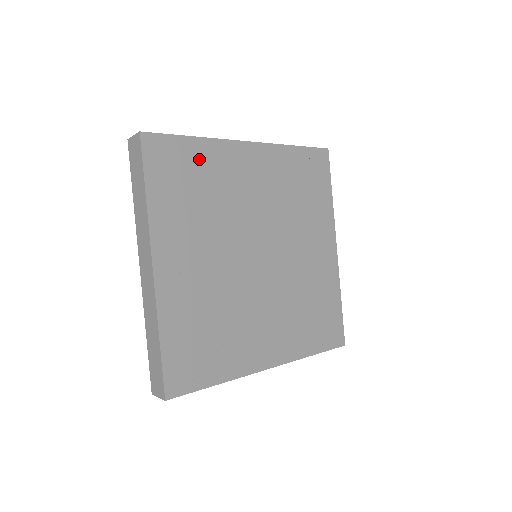
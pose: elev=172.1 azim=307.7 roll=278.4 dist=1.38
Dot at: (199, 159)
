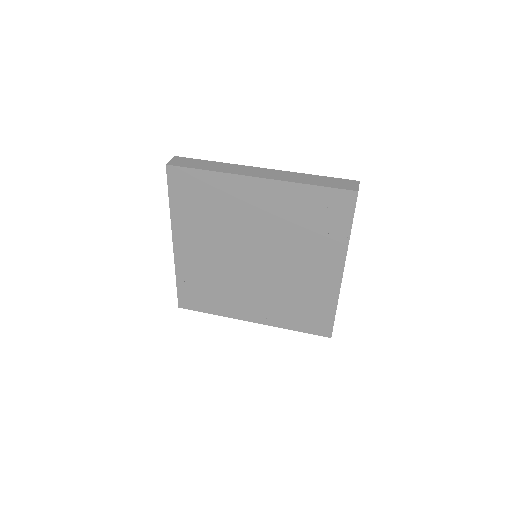
Dot at: (210, 186)
